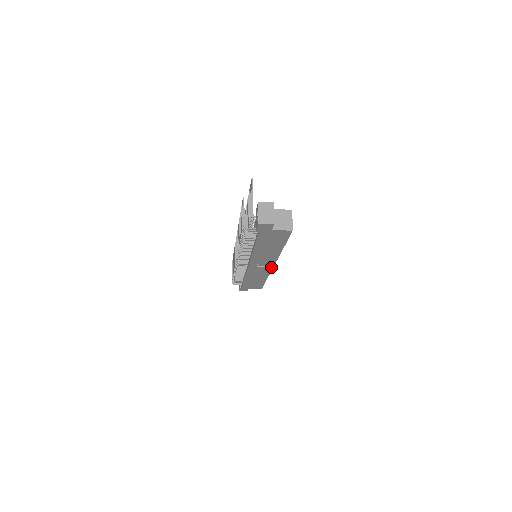
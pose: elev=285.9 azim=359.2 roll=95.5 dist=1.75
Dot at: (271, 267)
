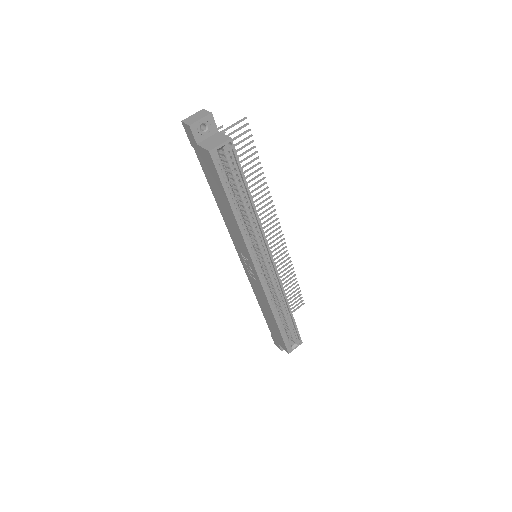
Dot at: (257, 274)
